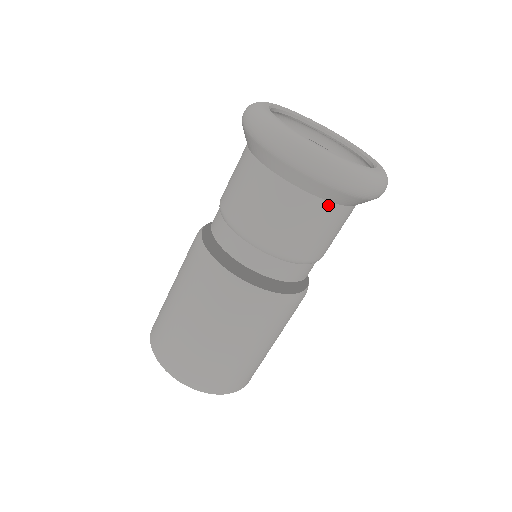
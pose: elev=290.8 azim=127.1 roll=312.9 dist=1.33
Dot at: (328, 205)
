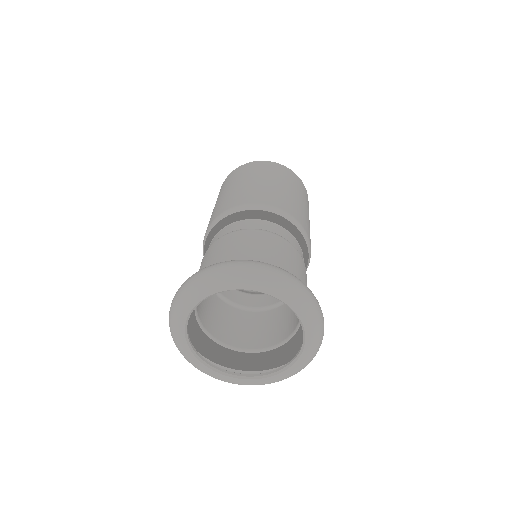
Dot at: occluded
